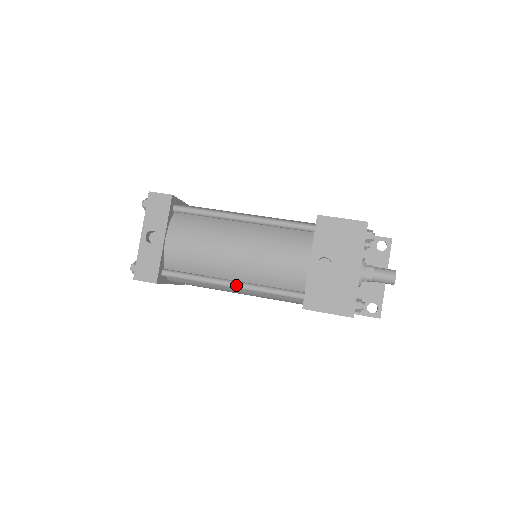
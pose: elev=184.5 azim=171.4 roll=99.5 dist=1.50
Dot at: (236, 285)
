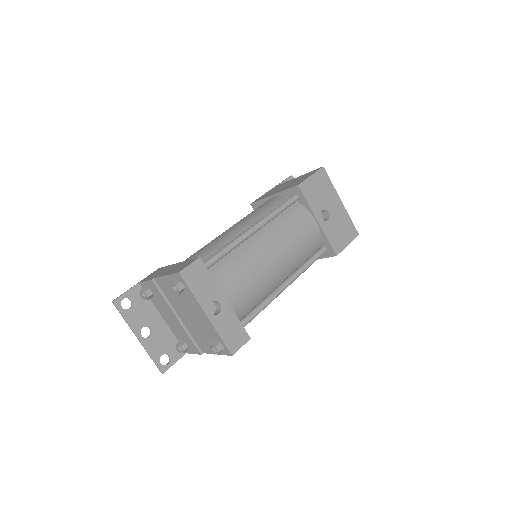
Dot at: (290, 282)
